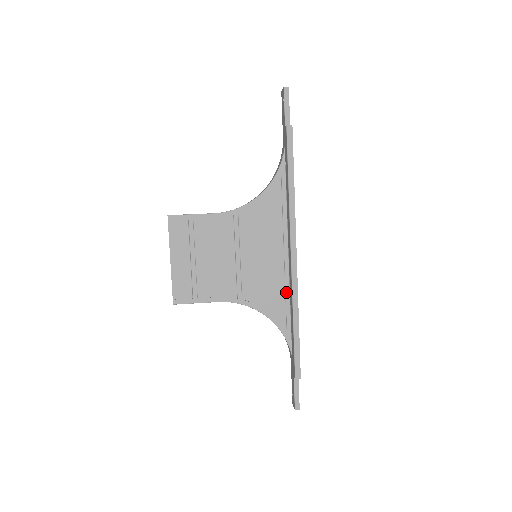
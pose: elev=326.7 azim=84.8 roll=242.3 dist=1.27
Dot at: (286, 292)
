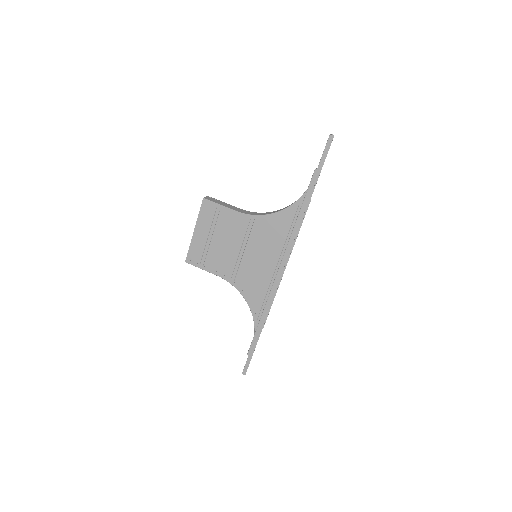
Dot at: (268, 292)
